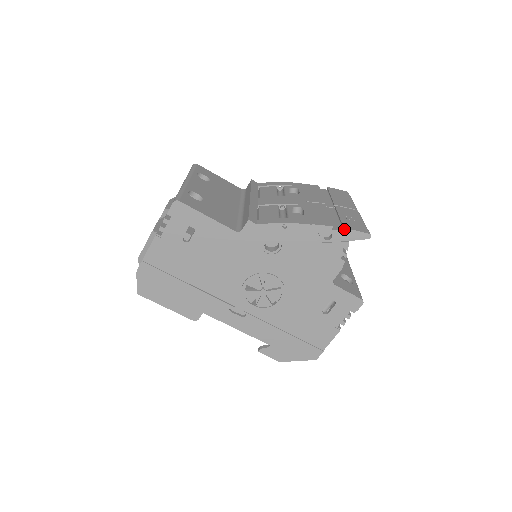
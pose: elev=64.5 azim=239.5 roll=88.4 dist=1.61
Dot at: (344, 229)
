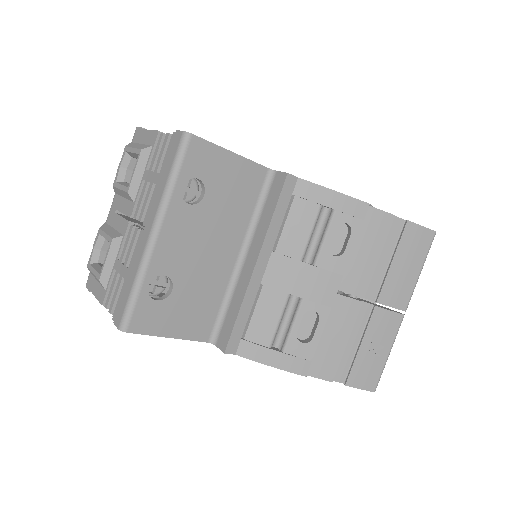
Dot at: (345, 385)
